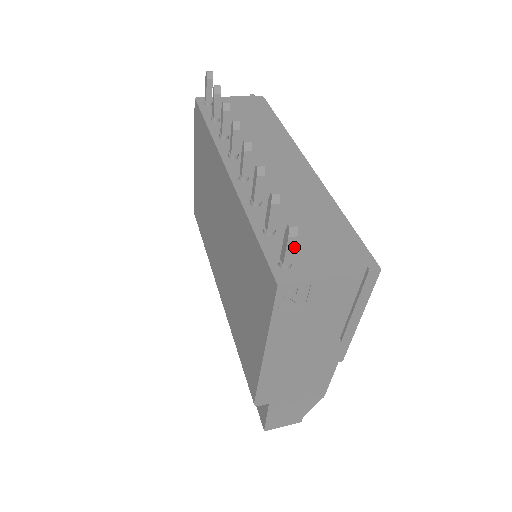
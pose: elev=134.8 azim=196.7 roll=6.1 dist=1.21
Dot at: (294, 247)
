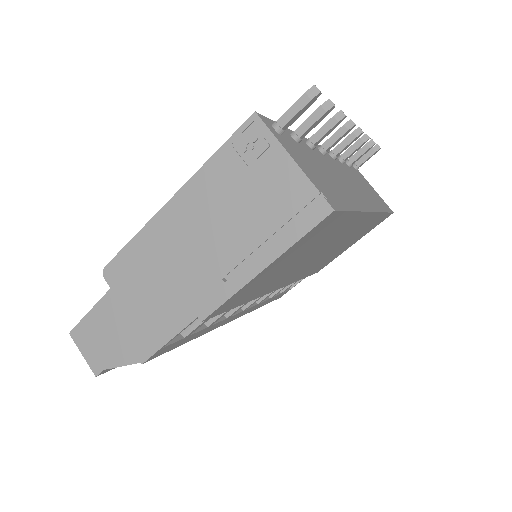
Dot at: (299, 111)
